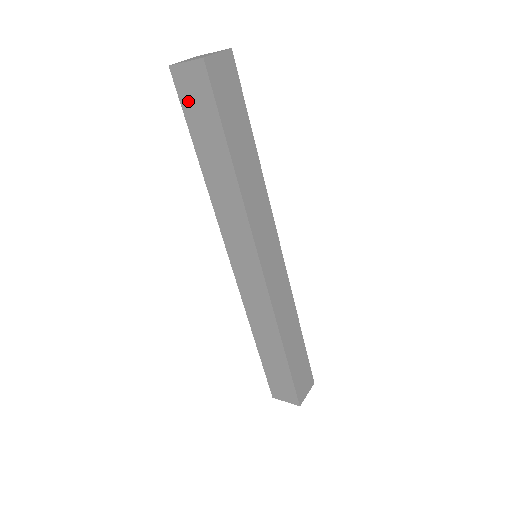
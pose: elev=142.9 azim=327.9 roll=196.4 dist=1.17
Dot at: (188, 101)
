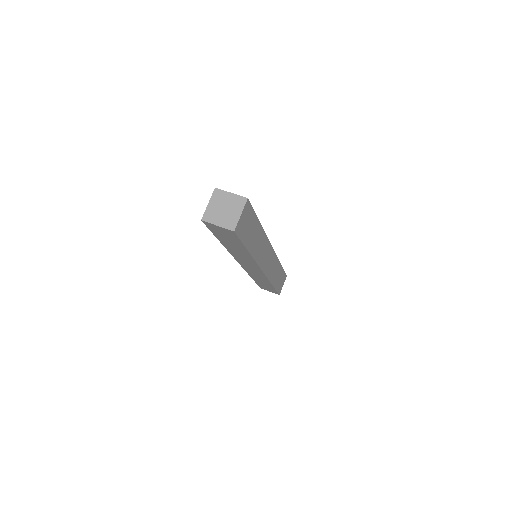
Dot at: (216, 232)
